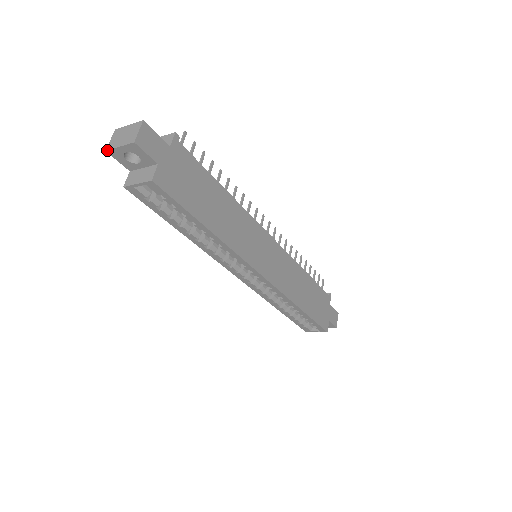
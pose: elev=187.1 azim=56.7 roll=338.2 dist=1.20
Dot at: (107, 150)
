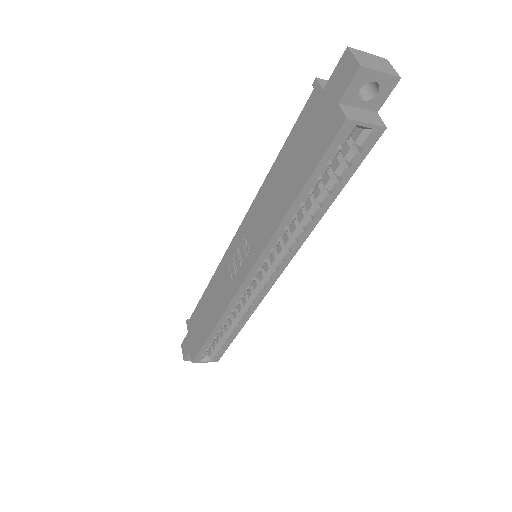
Dot at: (363, 66)
